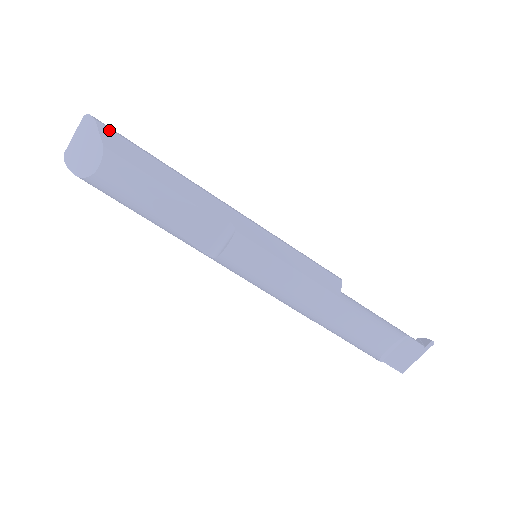
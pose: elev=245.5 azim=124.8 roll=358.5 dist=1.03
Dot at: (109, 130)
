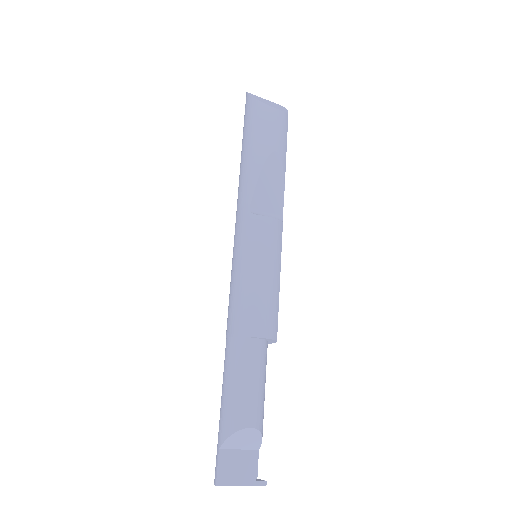
Dot at: occluded
